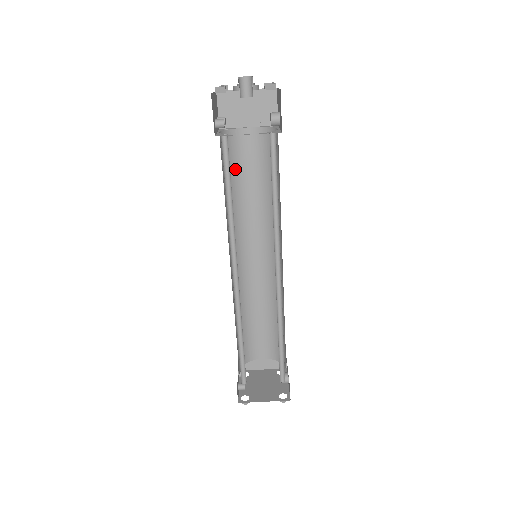
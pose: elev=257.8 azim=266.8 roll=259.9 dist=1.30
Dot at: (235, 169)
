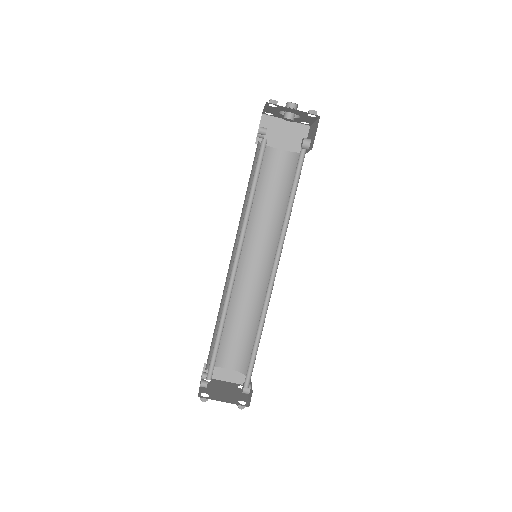
Dot at: (258, 179)
